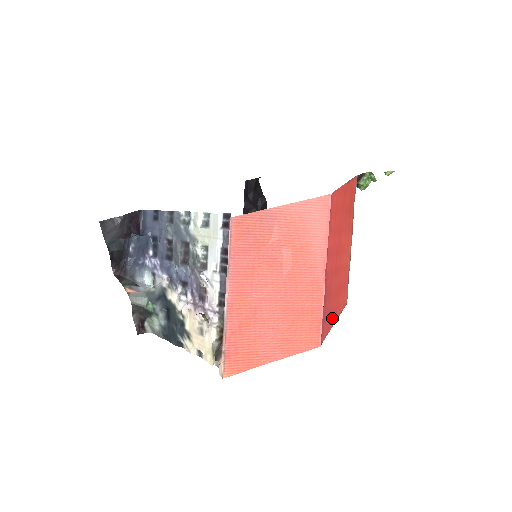
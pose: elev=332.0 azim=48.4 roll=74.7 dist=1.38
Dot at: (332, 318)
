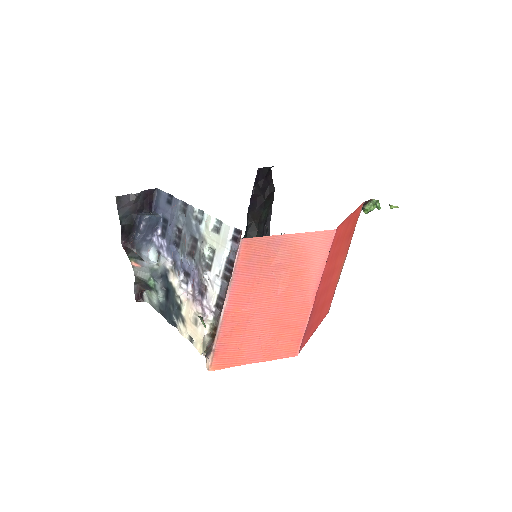
Dot at: (313, 329)
